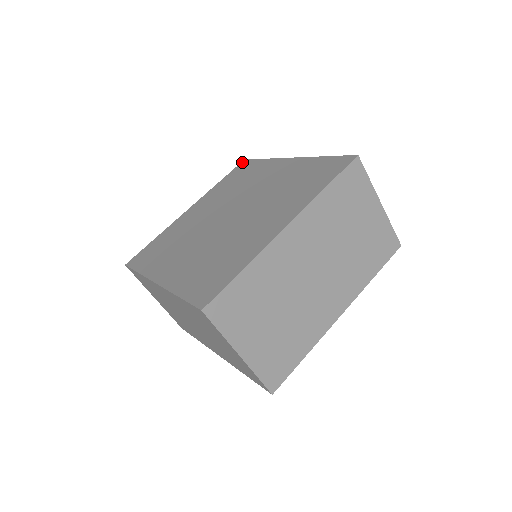
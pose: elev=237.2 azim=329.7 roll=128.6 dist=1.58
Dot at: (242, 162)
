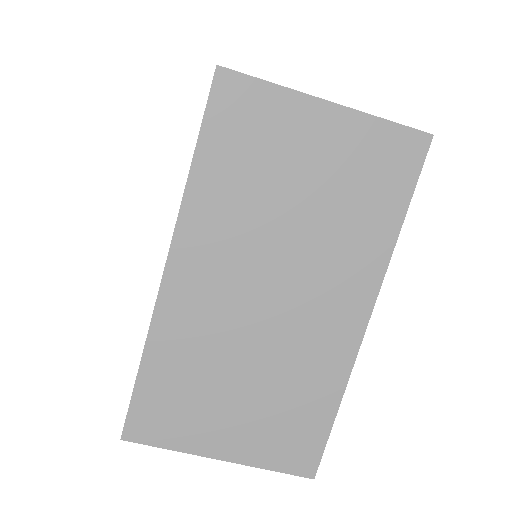
Dot at: occluded
